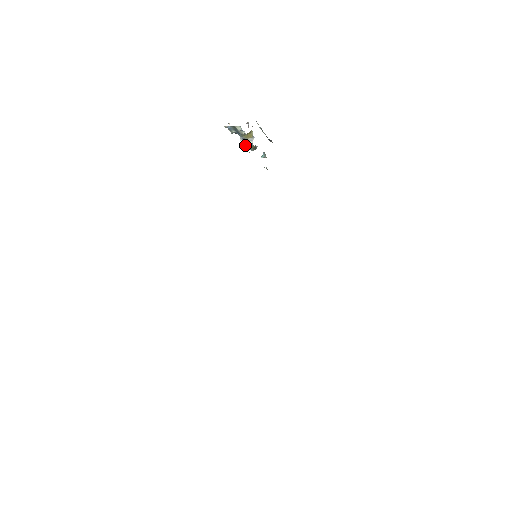
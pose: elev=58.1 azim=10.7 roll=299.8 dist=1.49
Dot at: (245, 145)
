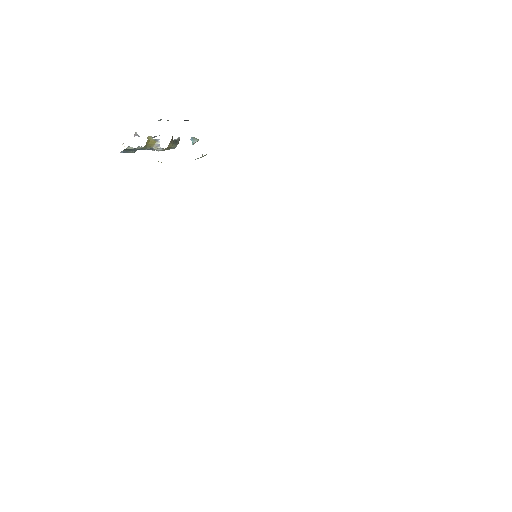
Dot at: occluded
